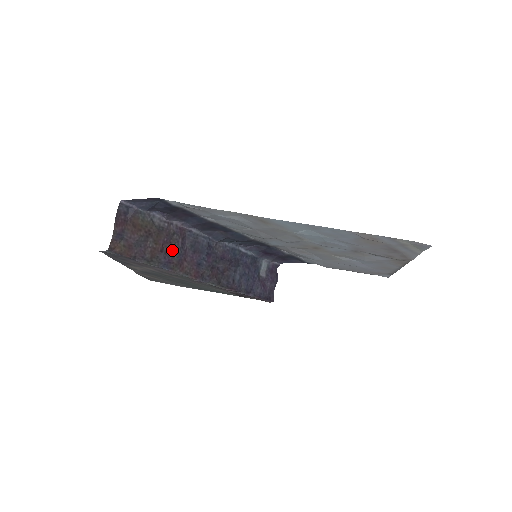
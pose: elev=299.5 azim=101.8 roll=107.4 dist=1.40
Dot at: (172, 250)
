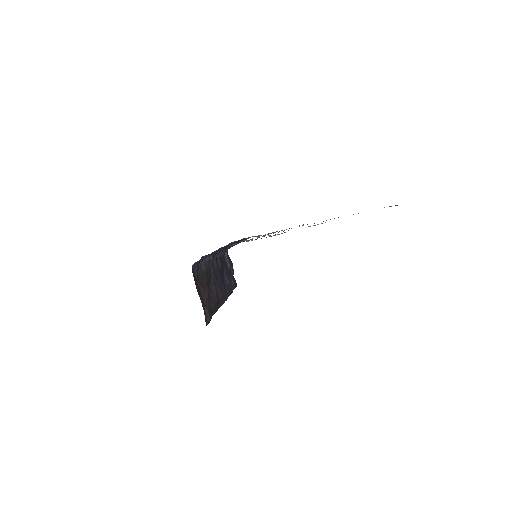
Dot at: (212, 289)
